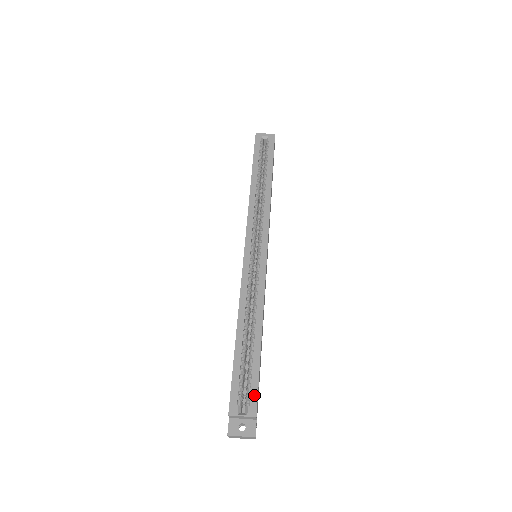
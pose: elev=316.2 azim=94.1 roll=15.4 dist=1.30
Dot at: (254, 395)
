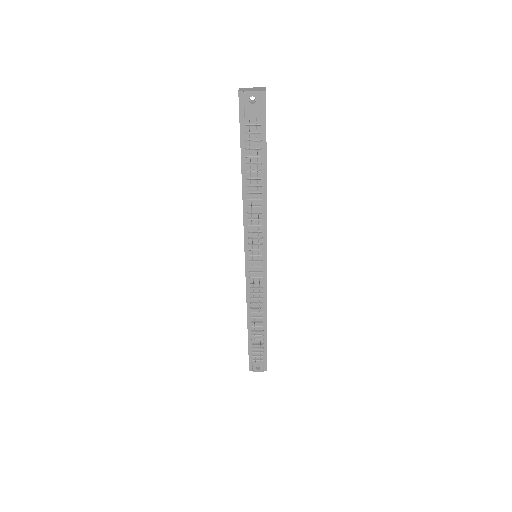
Dot at: occluded
